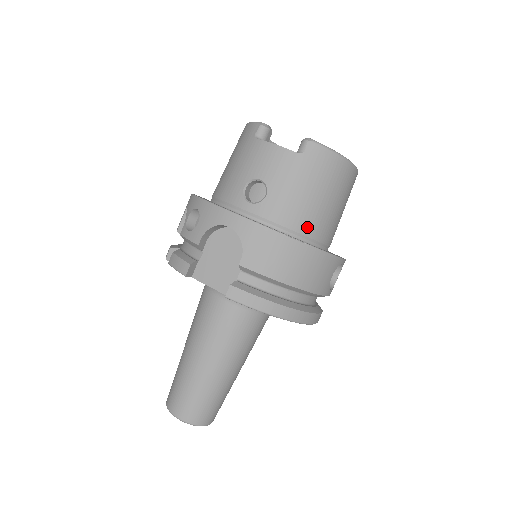
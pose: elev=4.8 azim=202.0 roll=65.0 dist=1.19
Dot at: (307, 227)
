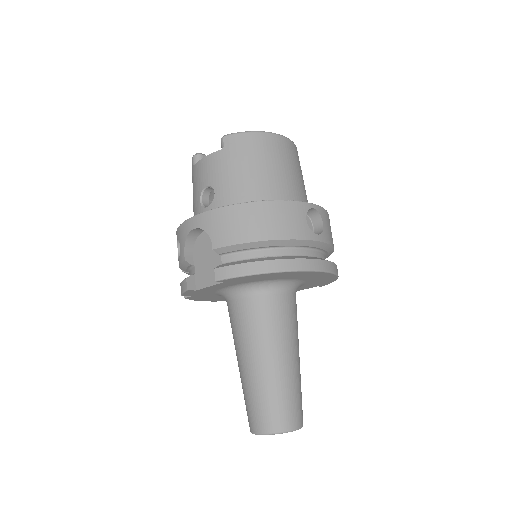
Dot at: (259, 195)
